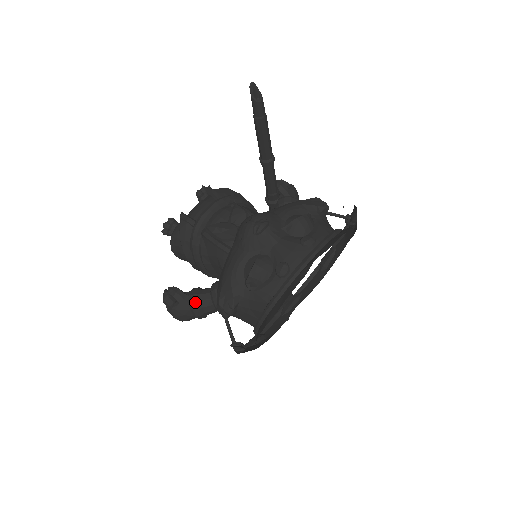
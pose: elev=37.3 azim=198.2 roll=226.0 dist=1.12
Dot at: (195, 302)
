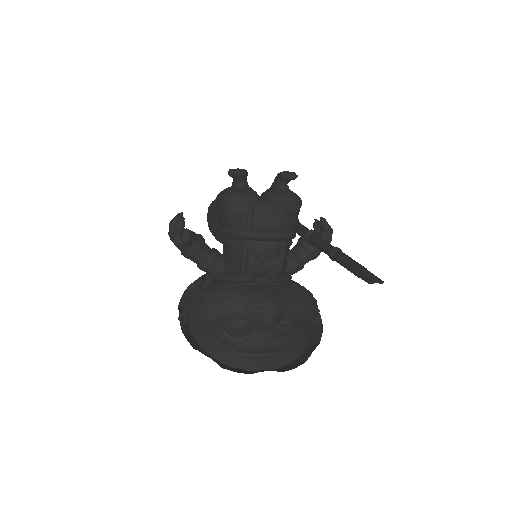
Dot at: (191, 255)
